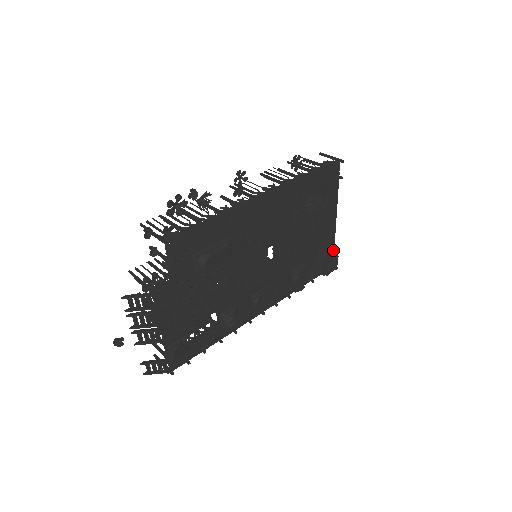
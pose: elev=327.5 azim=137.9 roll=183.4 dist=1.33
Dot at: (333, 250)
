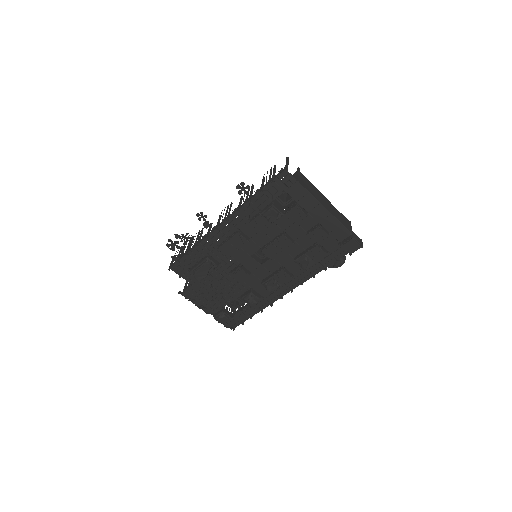
Dot at: (348, 232)
